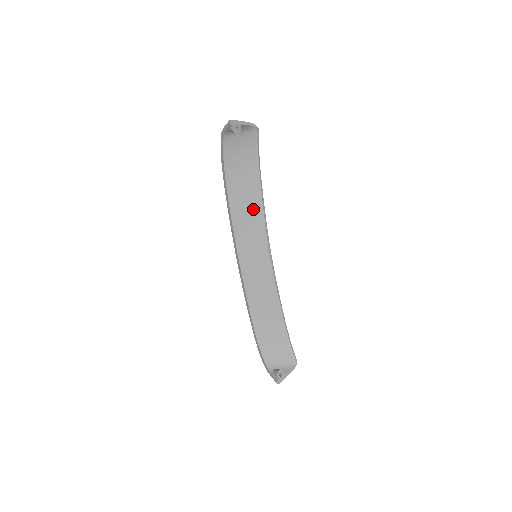
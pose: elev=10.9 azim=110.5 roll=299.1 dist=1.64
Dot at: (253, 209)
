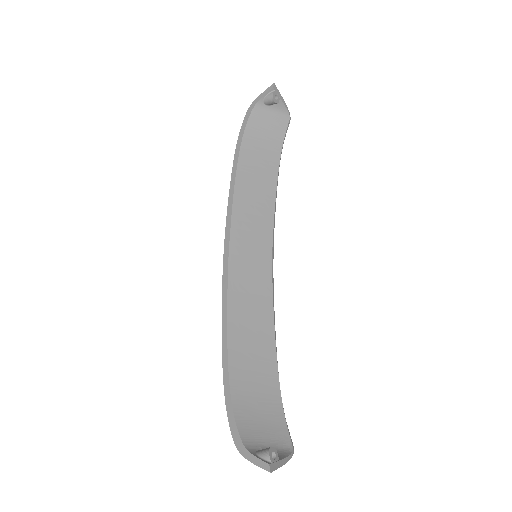
Dot at: (263, 200)
